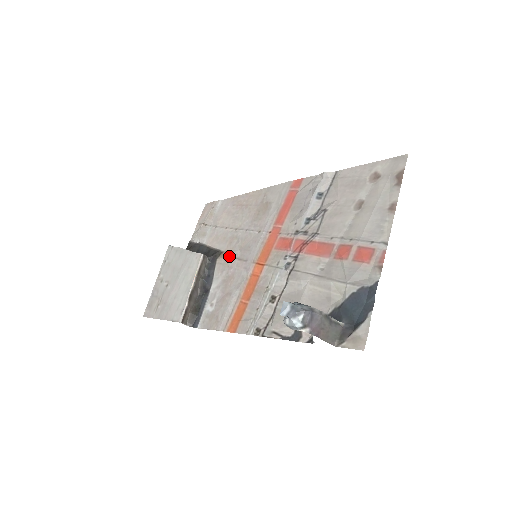
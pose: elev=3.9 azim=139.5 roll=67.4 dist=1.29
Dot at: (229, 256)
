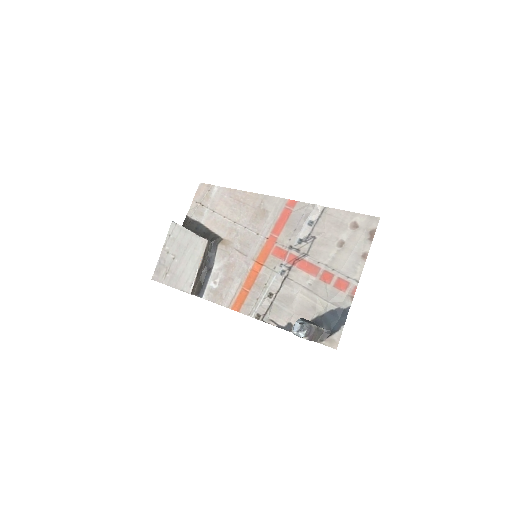
Dot at: (230, 246)
